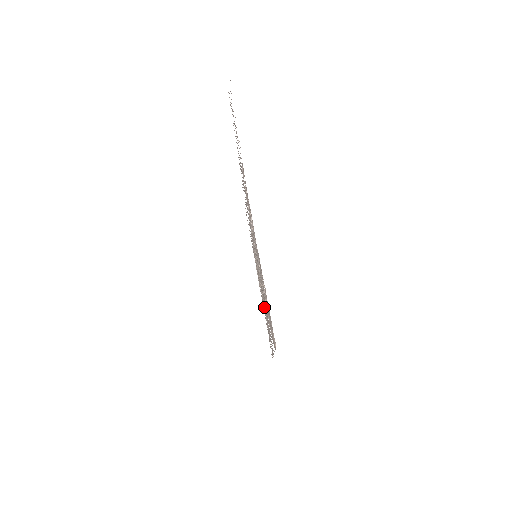
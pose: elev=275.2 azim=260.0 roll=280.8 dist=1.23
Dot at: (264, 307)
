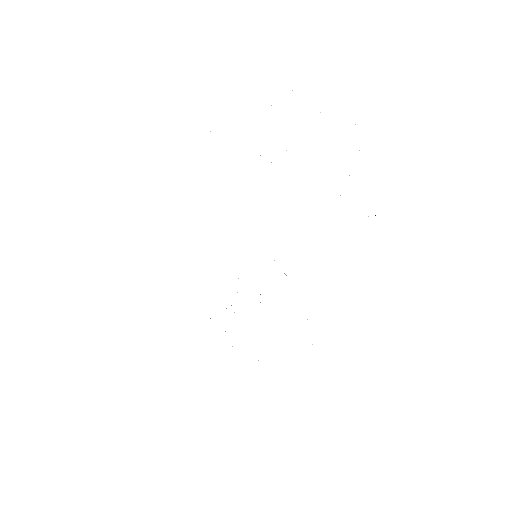
Dot at: occluded
